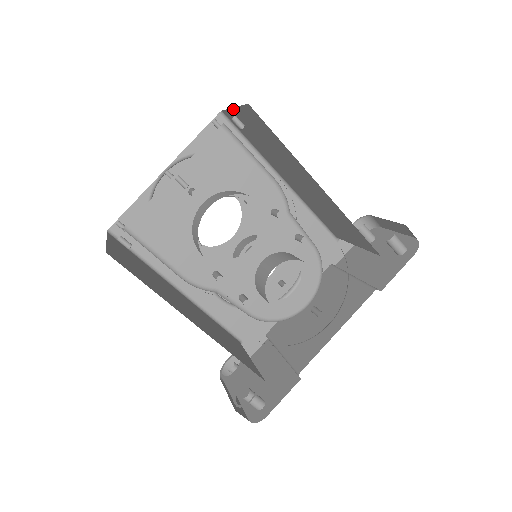
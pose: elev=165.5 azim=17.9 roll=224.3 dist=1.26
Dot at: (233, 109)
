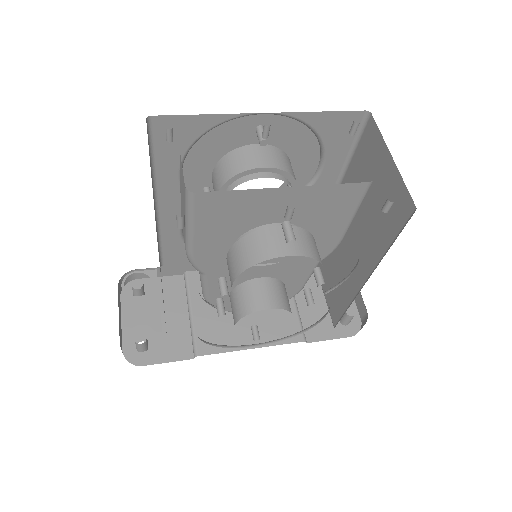
Dot at: (389, 153)
